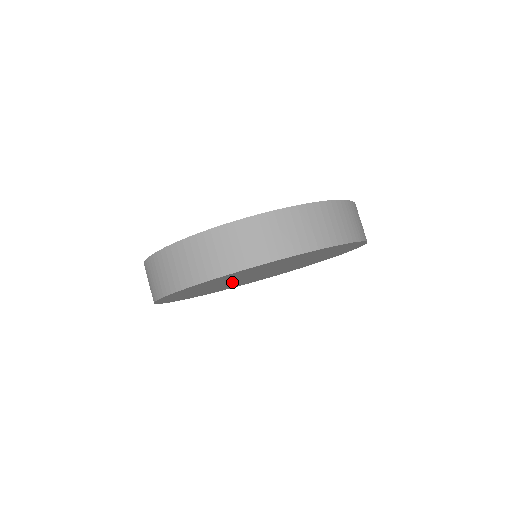
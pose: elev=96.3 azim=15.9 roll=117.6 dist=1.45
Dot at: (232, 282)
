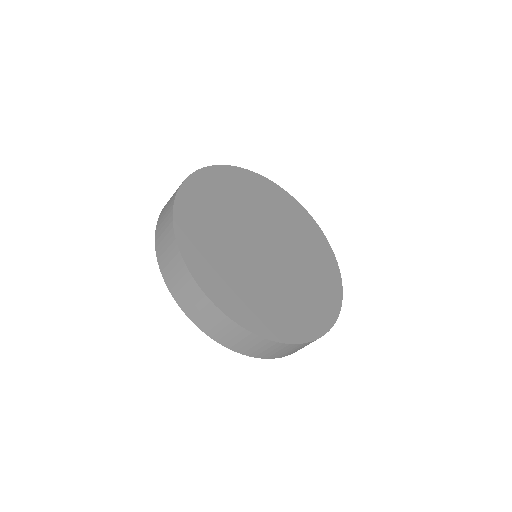
Dot at: occluded
